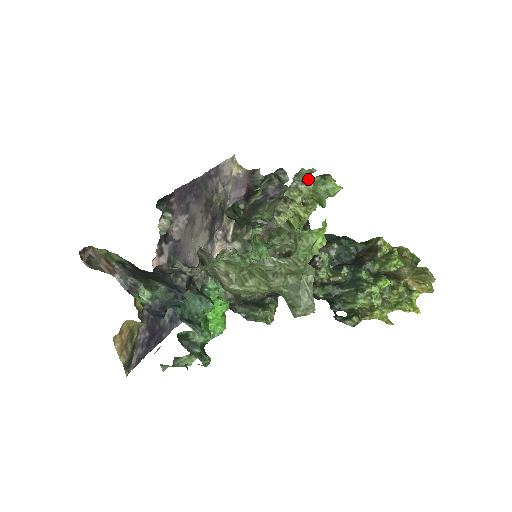
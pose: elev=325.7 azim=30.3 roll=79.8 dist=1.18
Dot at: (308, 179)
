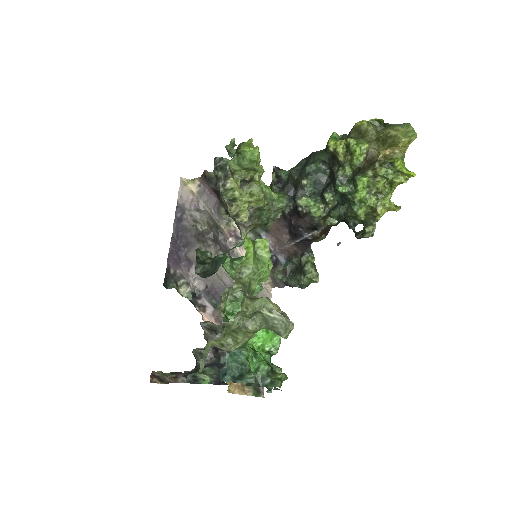
Dot at: (230, 166)
